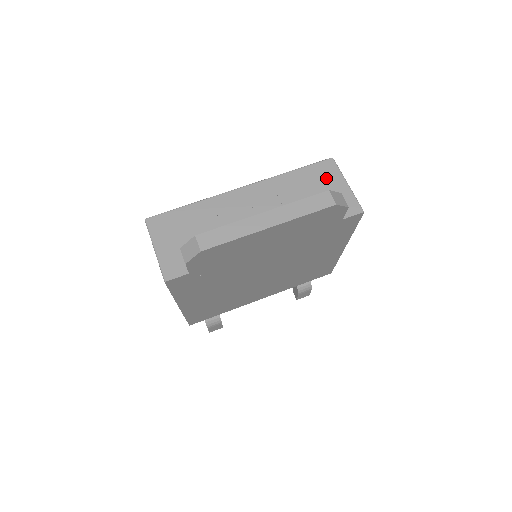
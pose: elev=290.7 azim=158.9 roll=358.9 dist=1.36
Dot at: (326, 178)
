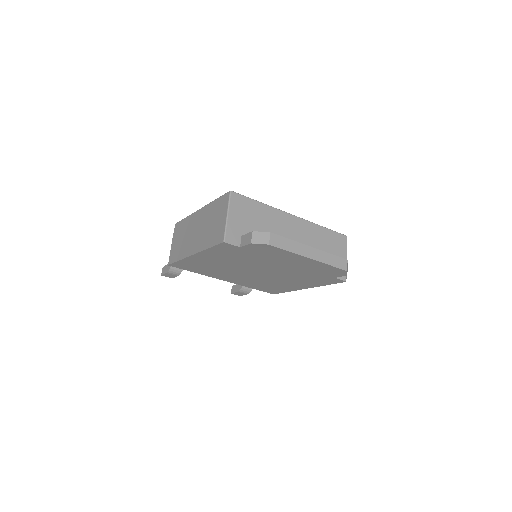
Dot at: (338, 246)
